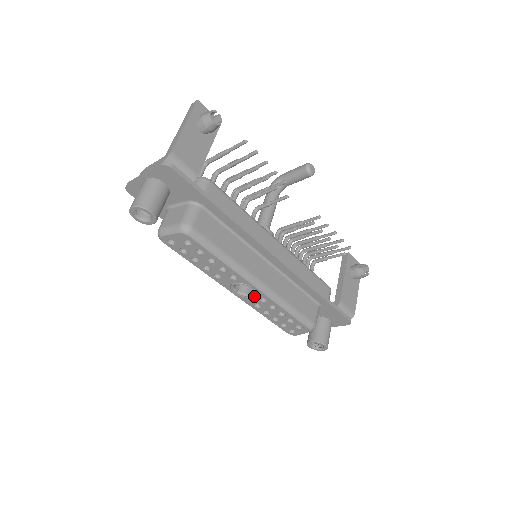
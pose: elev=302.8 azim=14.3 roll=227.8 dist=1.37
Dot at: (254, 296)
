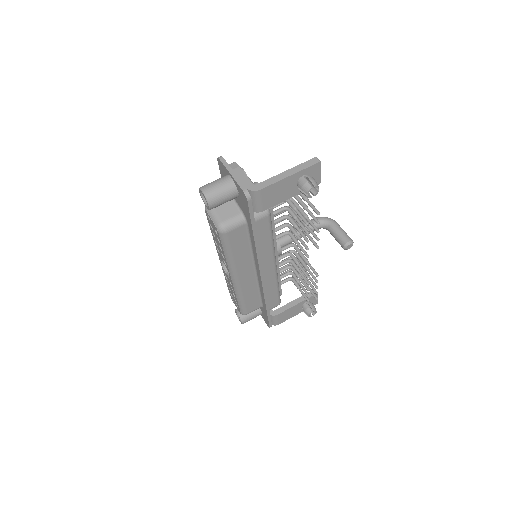
Dot at: (228, 276)
